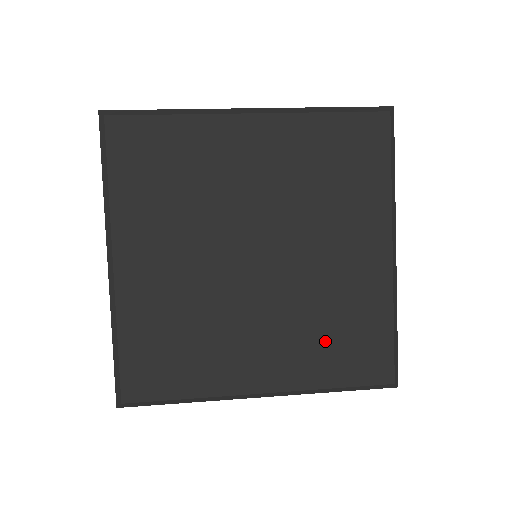
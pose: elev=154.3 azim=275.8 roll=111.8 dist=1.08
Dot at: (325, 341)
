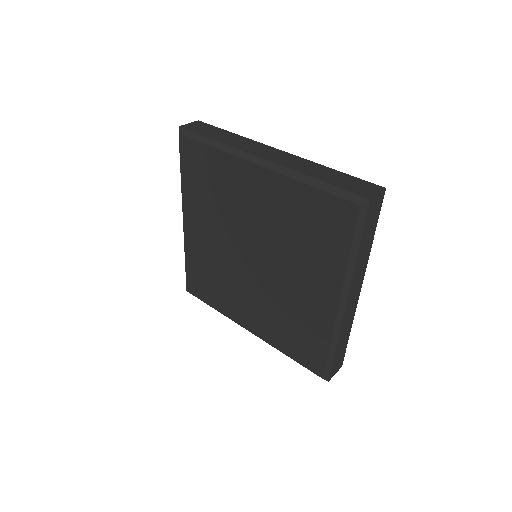
Dot at: (285, 328)
